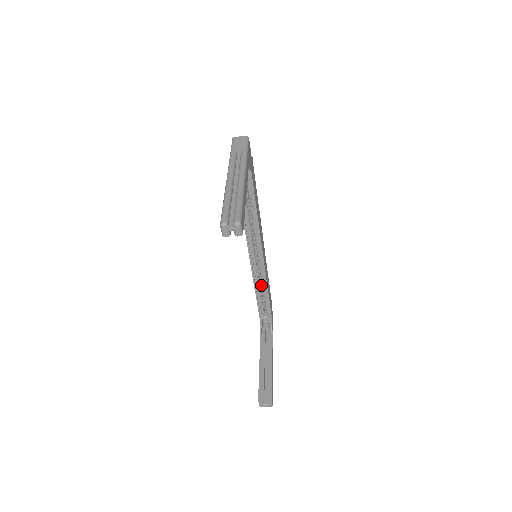
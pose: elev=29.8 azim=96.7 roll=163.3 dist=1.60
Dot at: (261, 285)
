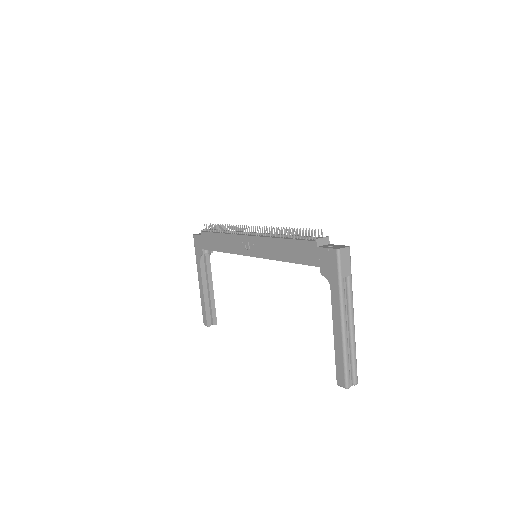
Dot at: occluded
